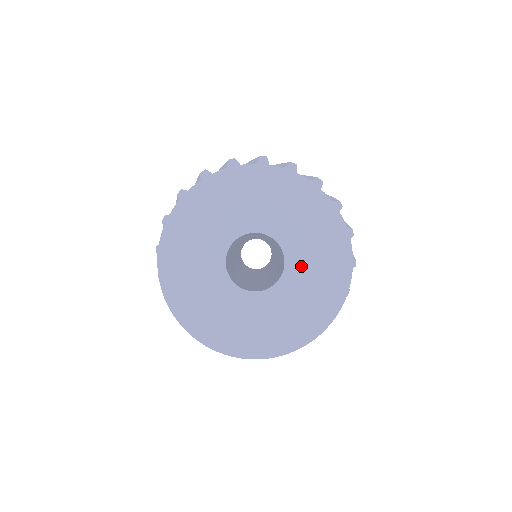
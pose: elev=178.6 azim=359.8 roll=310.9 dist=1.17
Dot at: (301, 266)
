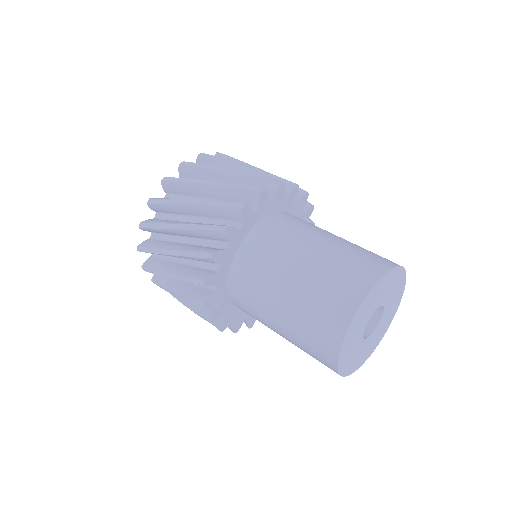
Dot at: (383, 321)
